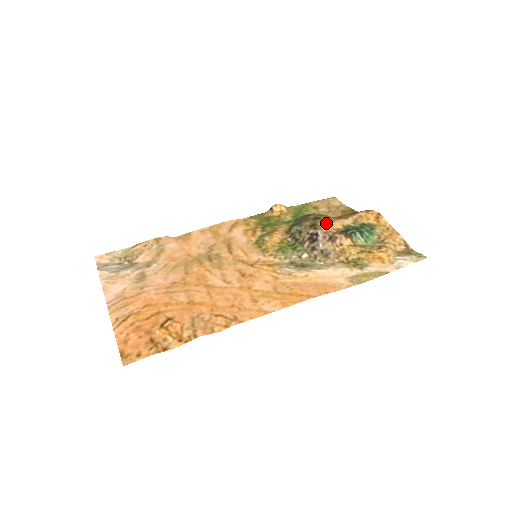
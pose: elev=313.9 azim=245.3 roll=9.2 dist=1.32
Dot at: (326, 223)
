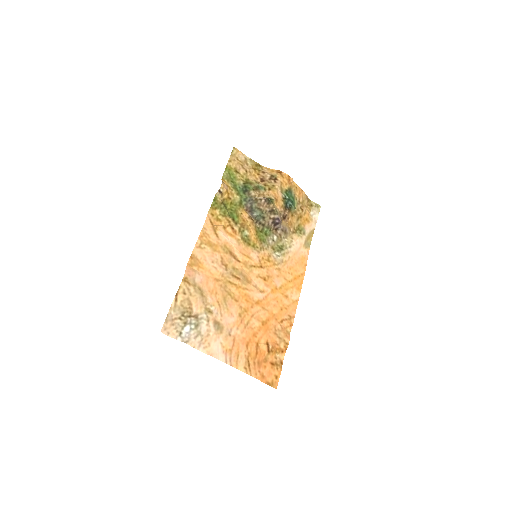
Dot at: (275, 204)
